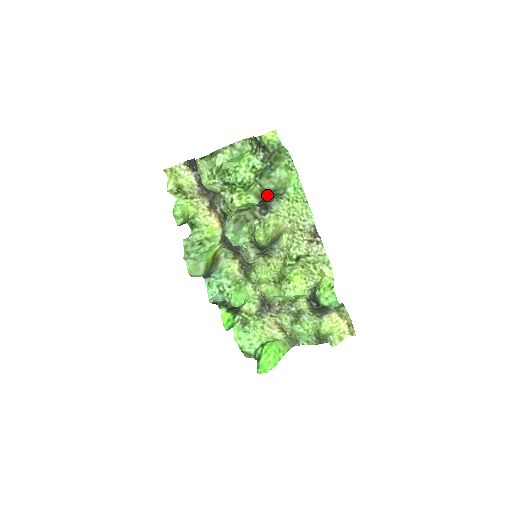
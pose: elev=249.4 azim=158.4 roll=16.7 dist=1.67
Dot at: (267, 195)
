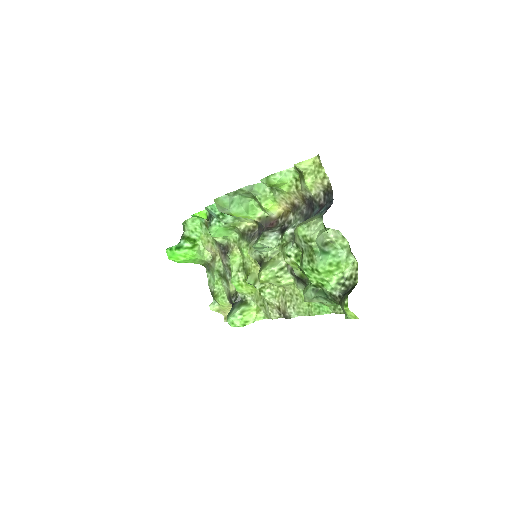
Dot at: (306, 283)
